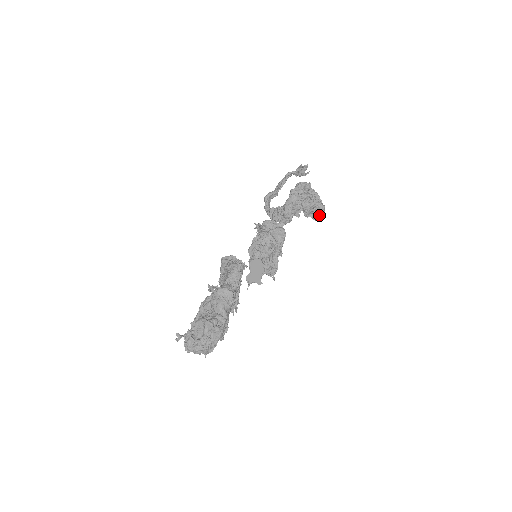
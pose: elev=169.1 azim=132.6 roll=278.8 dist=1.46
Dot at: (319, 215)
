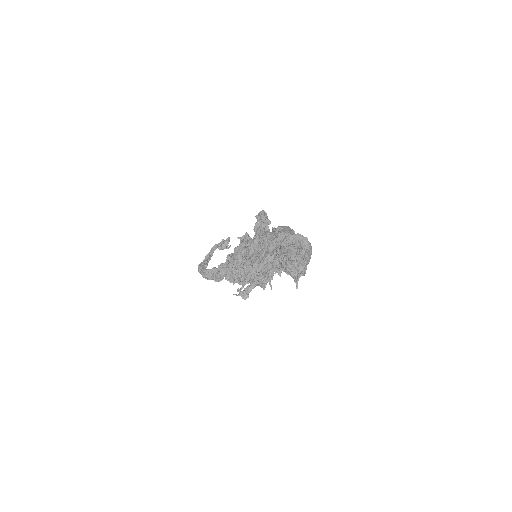
Dot at: occluded
